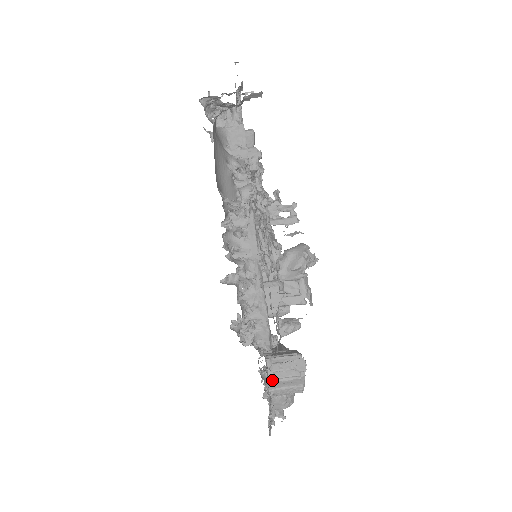
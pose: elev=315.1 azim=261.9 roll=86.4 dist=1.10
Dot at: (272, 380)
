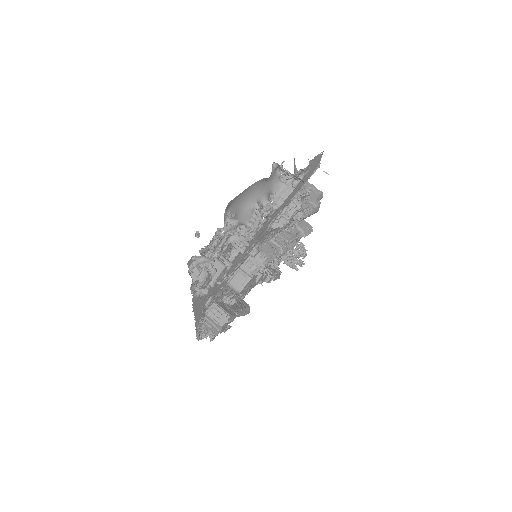
Dot at: (207, 314)
